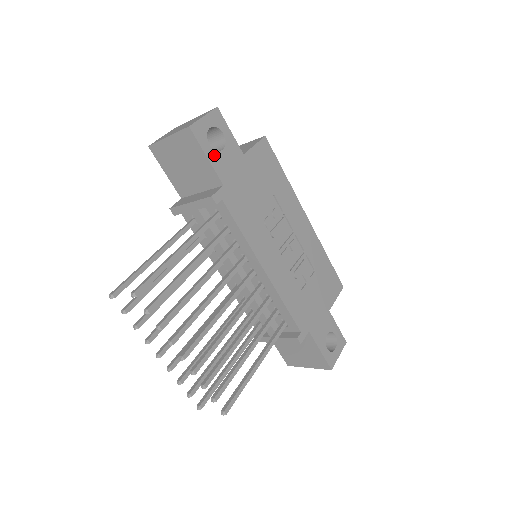
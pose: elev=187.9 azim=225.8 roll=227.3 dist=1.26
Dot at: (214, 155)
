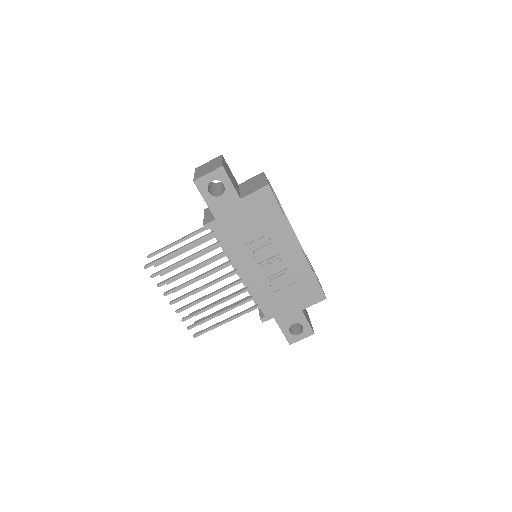
Dot at: (212, 199)
